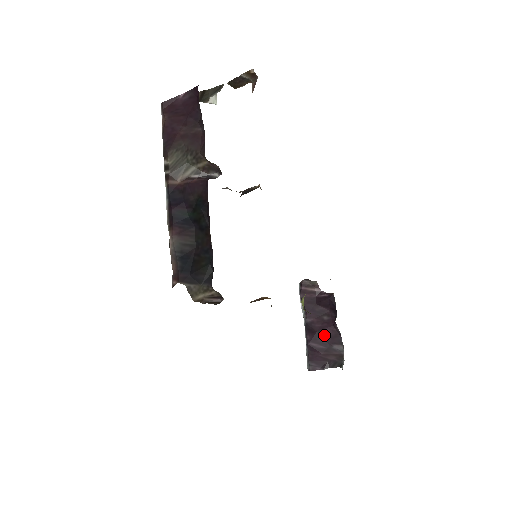
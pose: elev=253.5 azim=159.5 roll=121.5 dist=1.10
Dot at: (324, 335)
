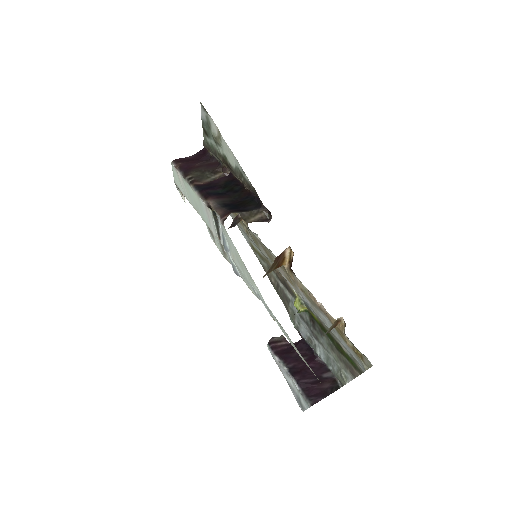
Dot at: (310, 370)
